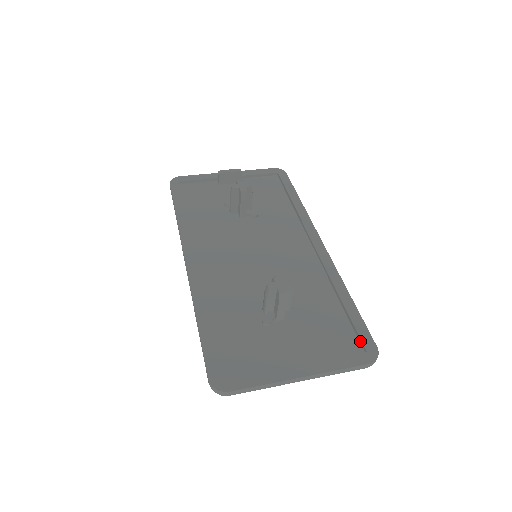
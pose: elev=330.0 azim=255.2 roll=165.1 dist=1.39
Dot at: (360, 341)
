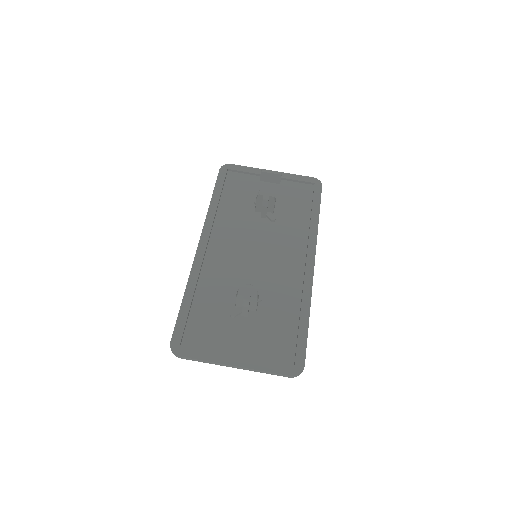
Dot at: (295, 356)
